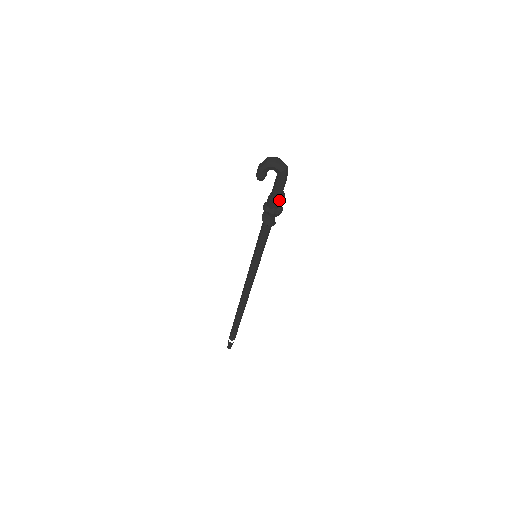
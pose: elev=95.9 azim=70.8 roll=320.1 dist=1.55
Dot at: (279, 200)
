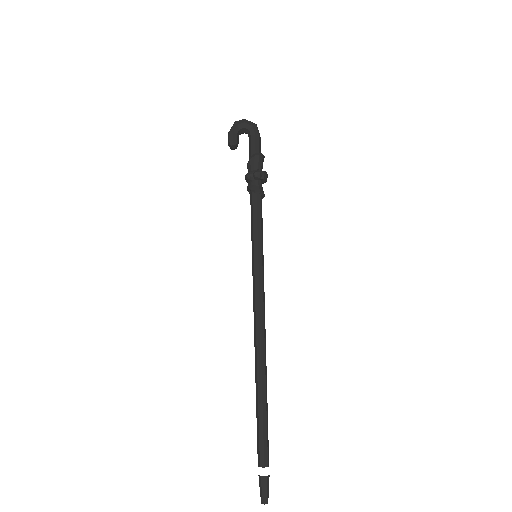
Dot at: (260, 156)
